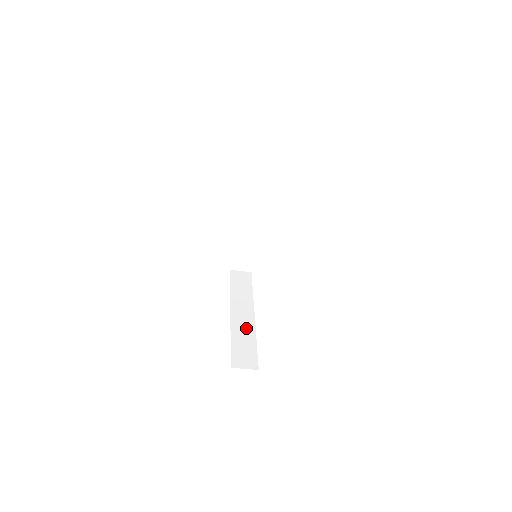
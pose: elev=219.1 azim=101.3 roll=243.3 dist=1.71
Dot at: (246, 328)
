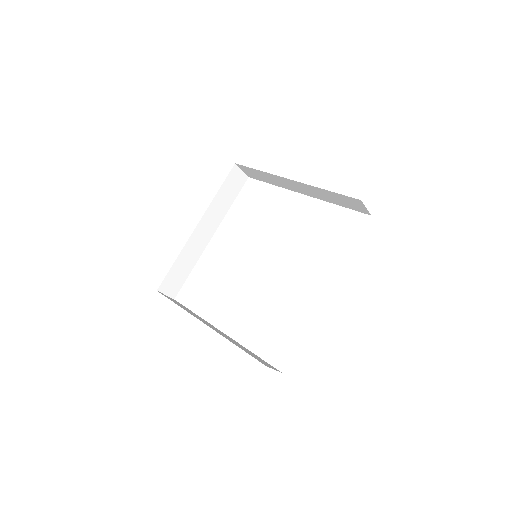
Dot at: (196, 251)
